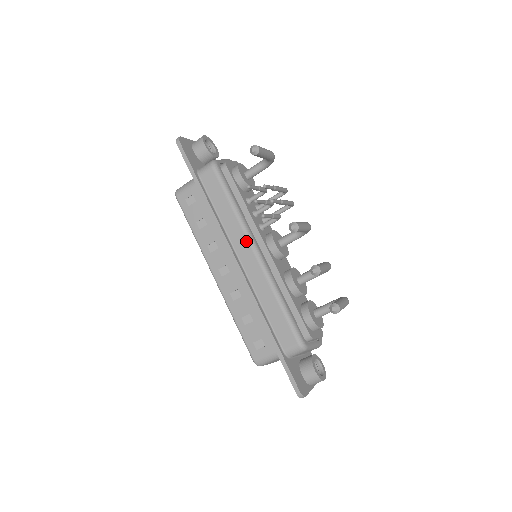
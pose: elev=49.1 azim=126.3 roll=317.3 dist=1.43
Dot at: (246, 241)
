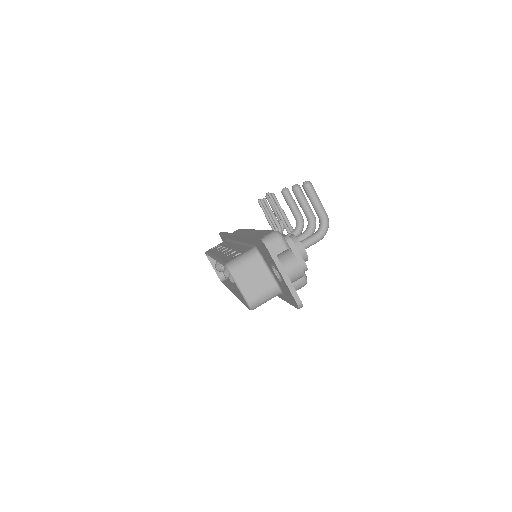
Dot at: (249, 230)
